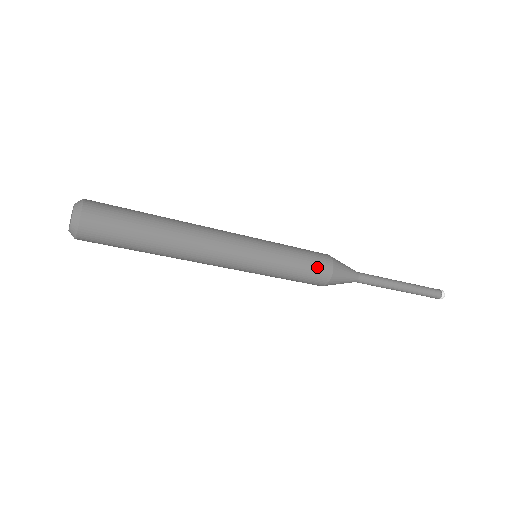
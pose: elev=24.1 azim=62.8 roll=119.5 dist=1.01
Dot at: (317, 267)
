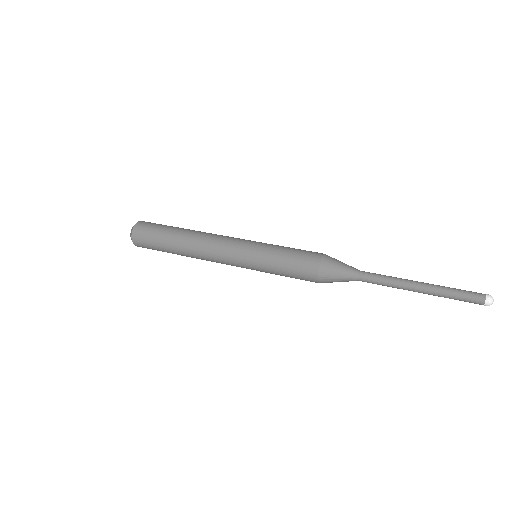
Dot at: occluded
